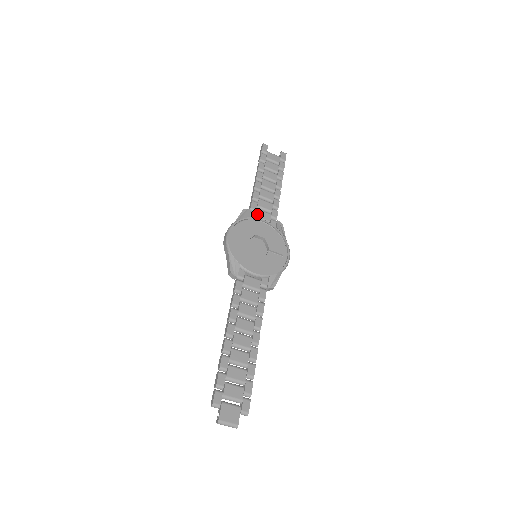
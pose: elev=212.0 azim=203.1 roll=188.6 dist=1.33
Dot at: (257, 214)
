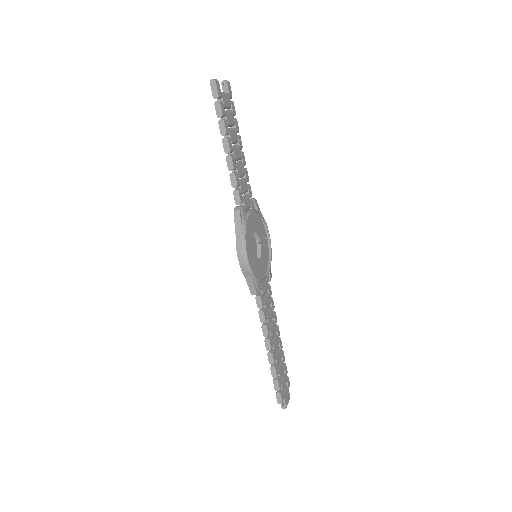
Dot at: (245, 206)
